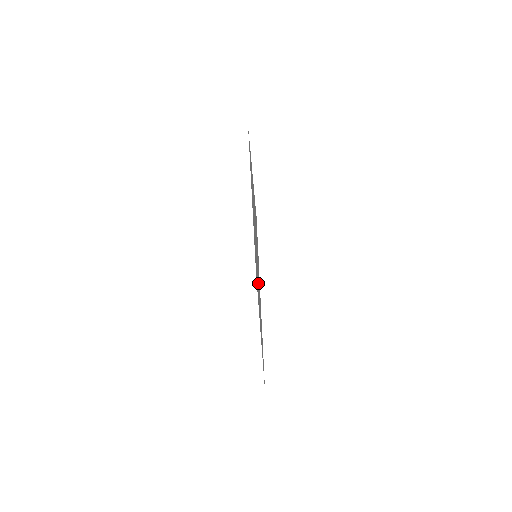
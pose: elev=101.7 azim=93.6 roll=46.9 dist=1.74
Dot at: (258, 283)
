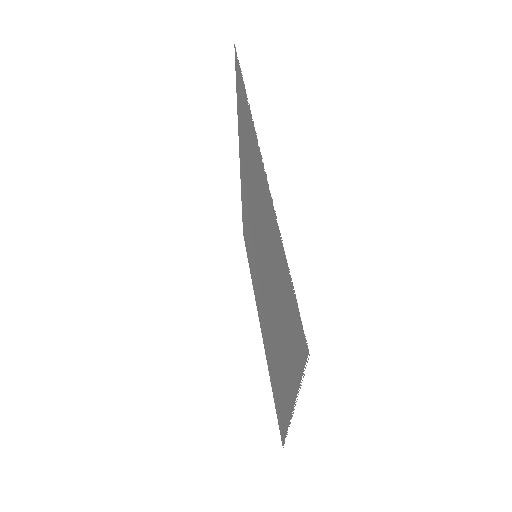
Dot at: (272, 329)
